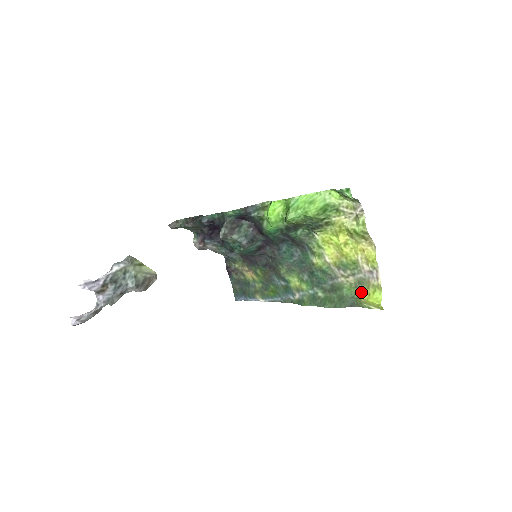
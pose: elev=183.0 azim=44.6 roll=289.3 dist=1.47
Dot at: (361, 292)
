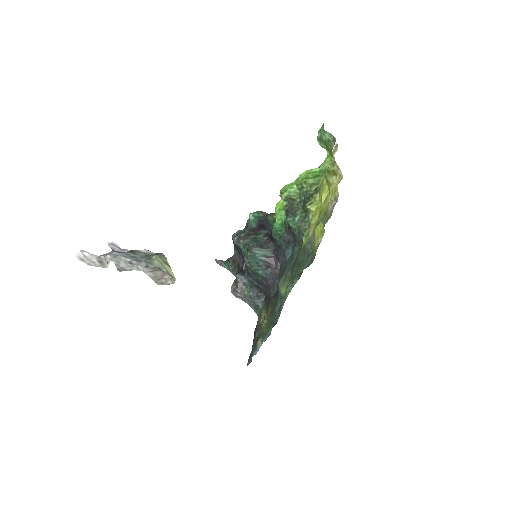
Dot at: occluded
